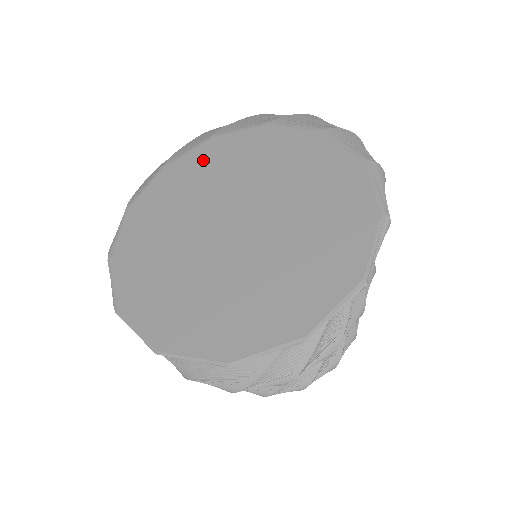
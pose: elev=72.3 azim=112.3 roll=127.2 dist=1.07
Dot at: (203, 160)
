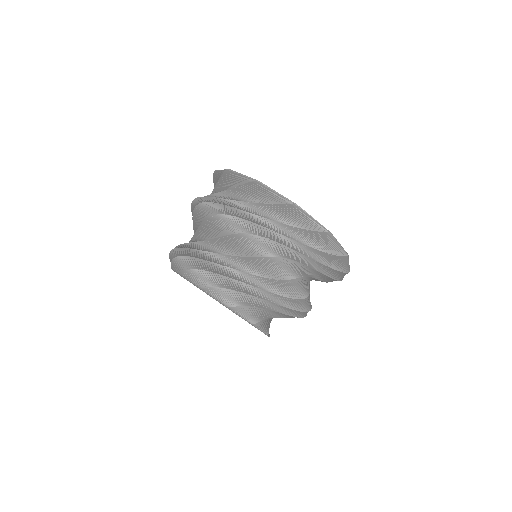
Dot at: occluded
